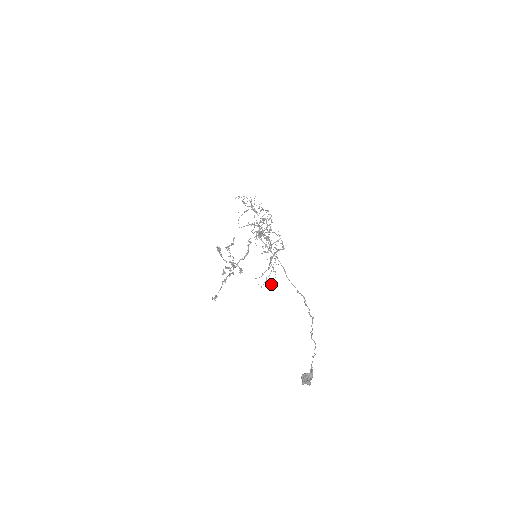
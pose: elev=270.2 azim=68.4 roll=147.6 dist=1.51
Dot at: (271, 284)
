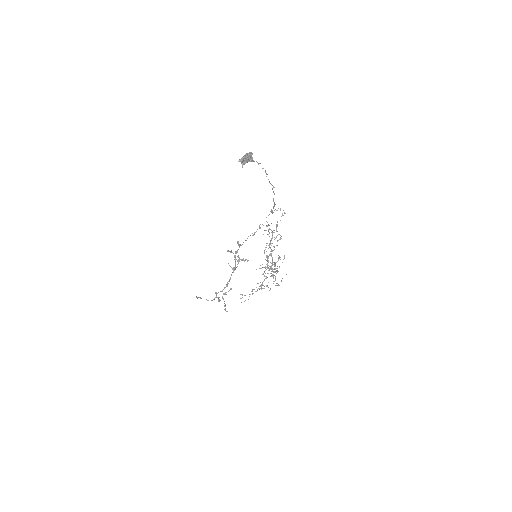
Dot at: (251, 291)
